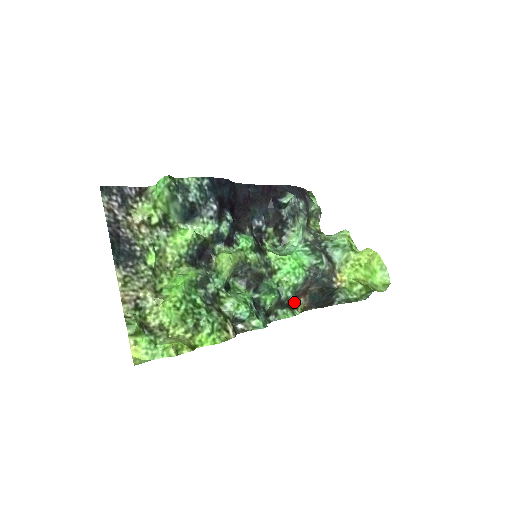
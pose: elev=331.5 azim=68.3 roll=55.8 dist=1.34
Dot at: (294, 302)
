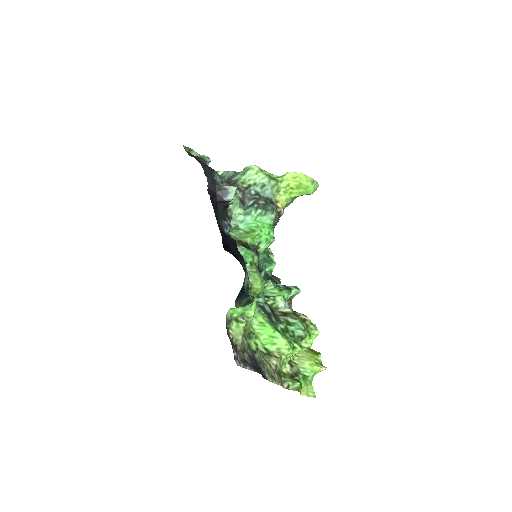
Dot at: occluded
